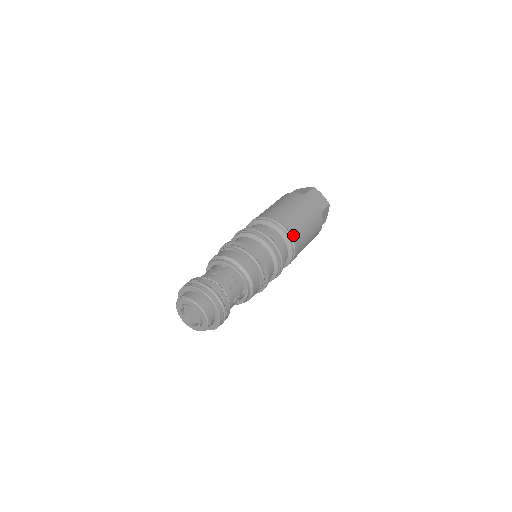
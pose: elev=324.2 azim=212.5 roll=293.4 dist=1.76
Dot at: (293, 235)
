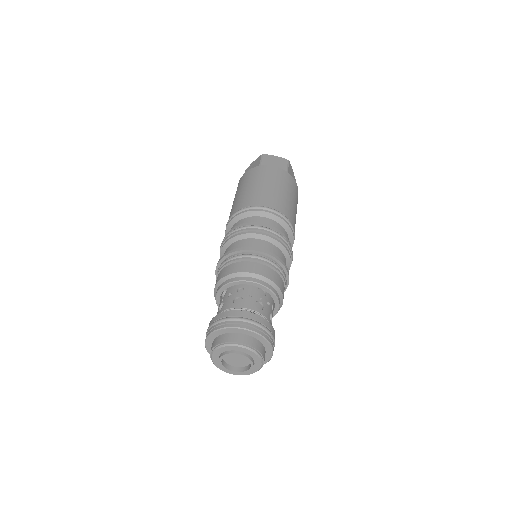
Dot at: occluded
